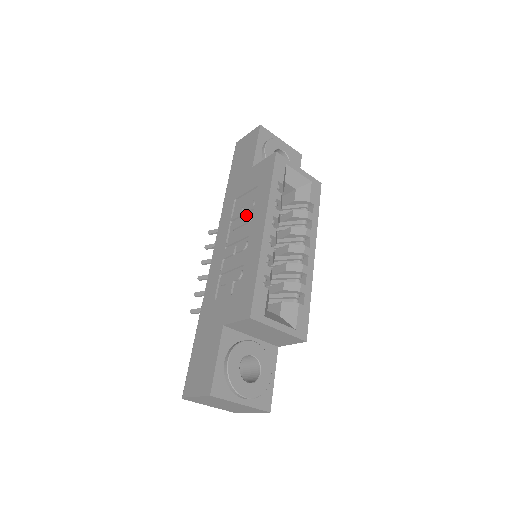
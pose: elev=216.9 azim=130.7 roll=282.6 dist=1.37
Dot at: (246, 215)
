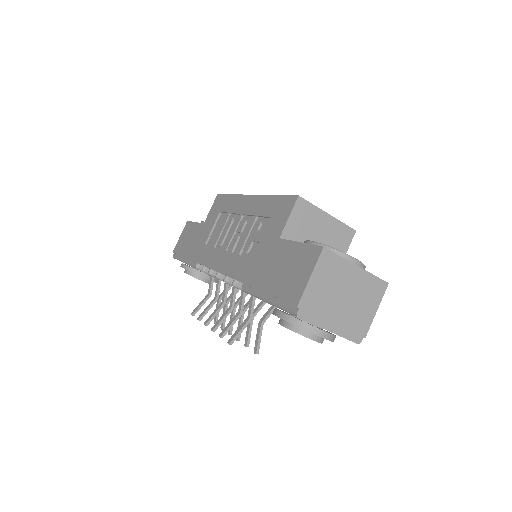
Dot at: (226, 223)
